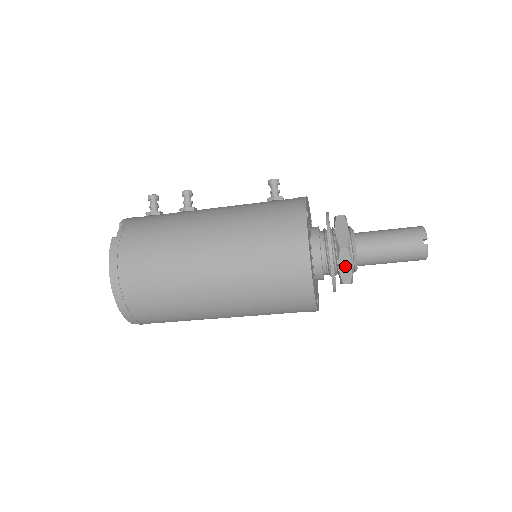
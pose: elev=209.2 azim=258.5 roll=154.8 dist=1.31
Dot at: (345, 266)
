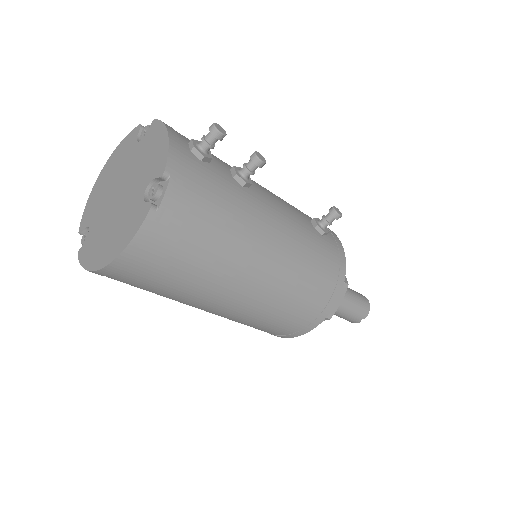
Dot at: occluded
